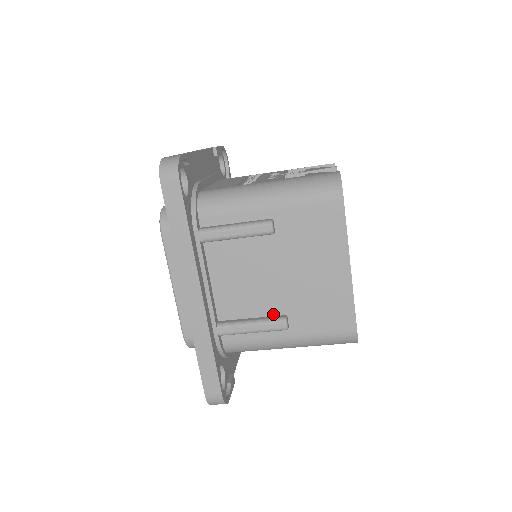
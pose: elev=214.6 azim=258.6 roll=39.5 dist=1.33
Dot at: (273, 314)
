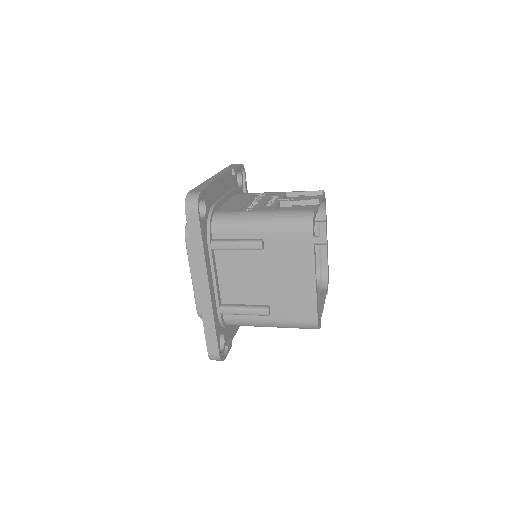
Dot at: (260, 303)
